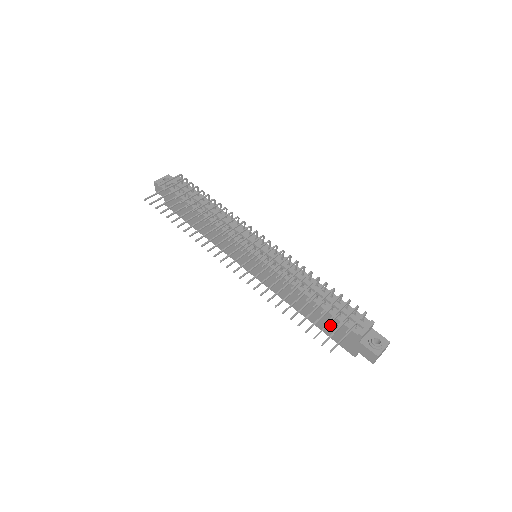
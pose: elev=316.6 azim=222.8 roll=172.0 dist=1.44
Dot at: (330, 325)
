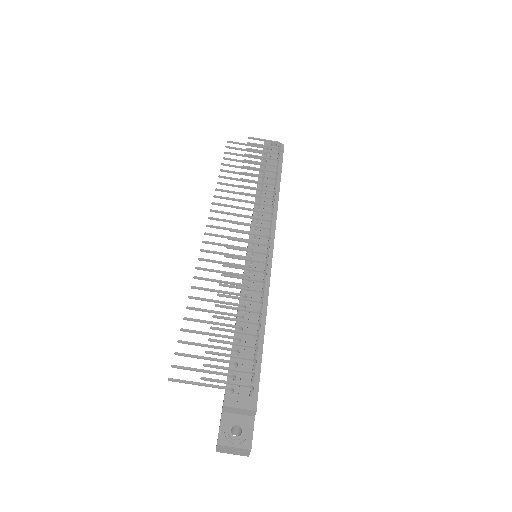
Dot at: occluded
